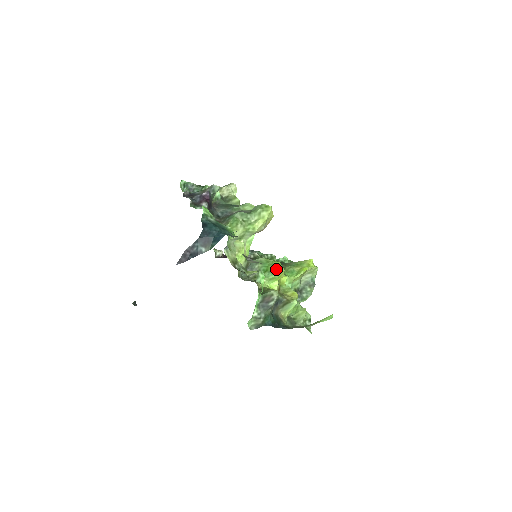
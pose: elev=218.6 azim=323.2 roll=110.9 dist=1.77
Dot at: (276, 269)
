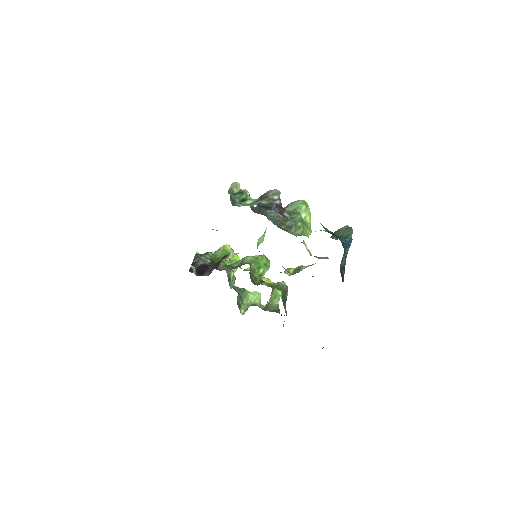
Dot at: (269, 262)
